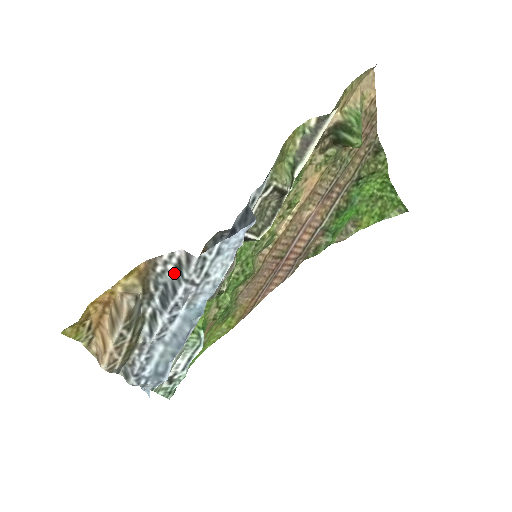
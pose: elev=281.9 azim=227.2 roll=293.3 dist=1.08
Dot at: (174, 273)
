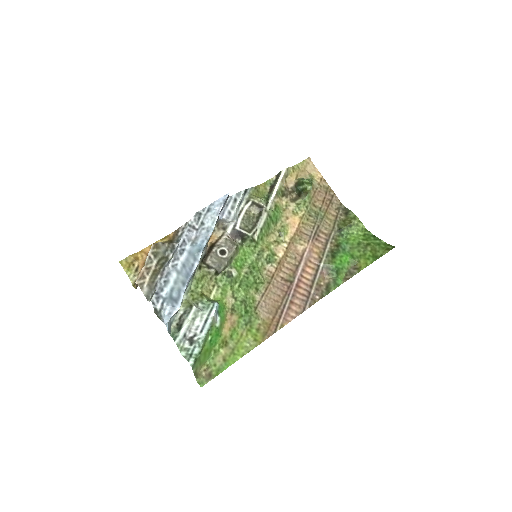
Dot at: occluded
